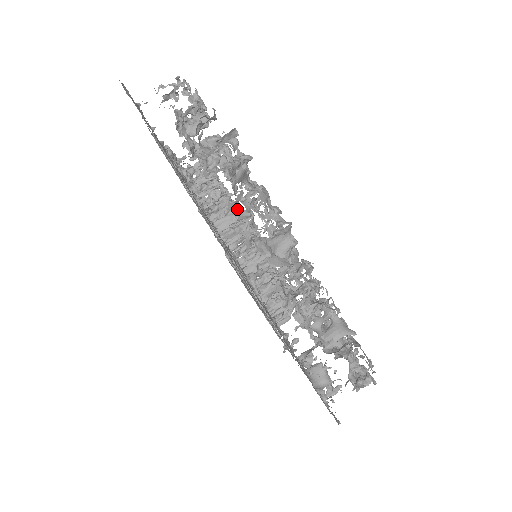
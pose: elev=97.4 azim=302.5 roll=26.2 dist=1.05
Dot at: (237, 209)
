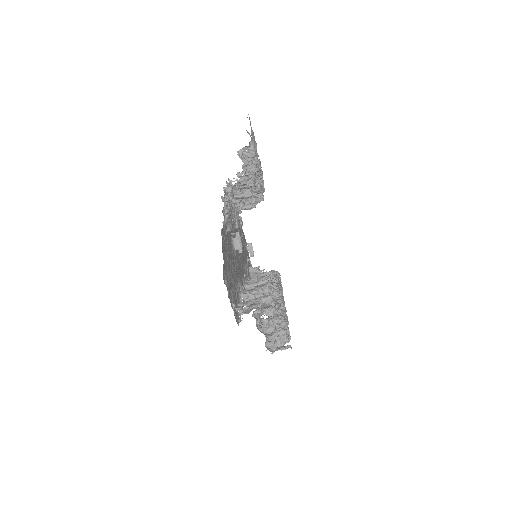
Dot at: occluded
